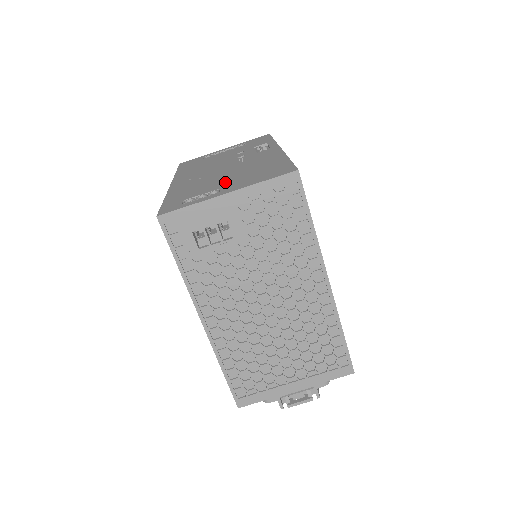
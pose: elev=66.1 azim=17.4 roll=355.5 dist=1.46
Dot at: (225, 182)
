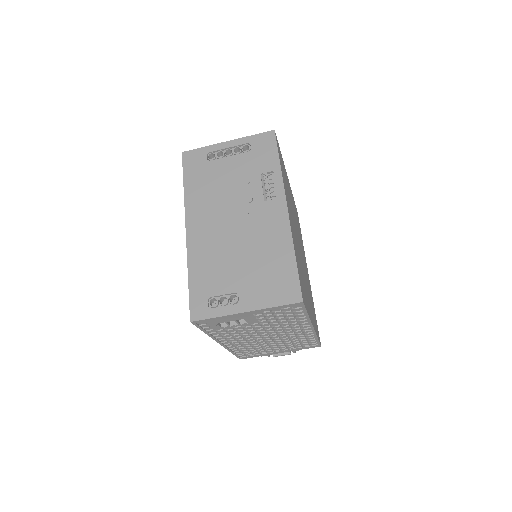
Dot at: (241, 278)
